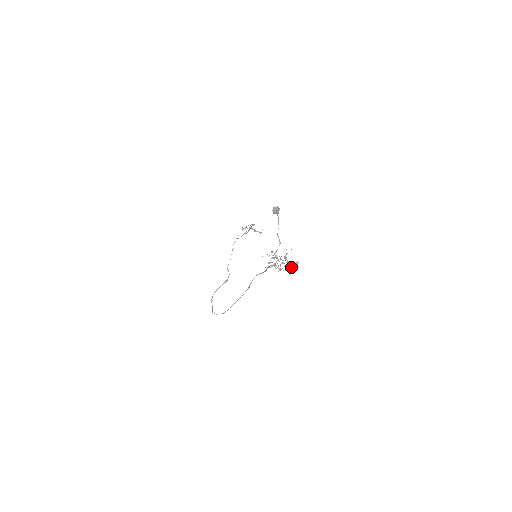
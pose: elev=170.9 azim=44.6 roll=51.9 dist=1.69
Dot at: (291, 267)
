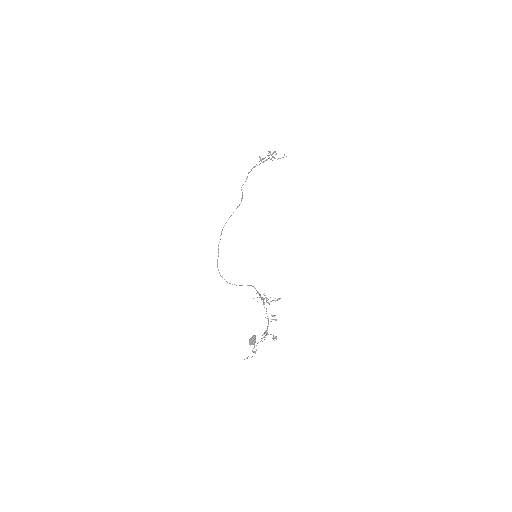
Dot at: (275, 320)
